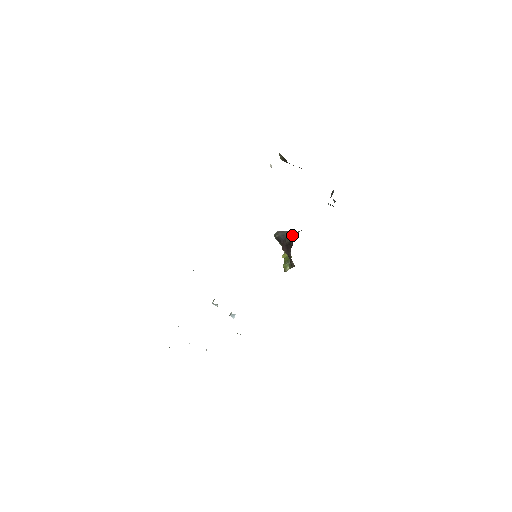
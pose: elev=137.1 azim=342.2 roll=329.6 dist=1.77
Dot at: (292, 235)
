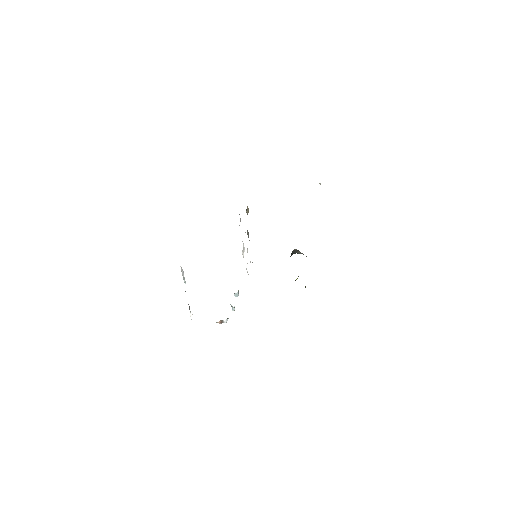
Dot at: occluded
